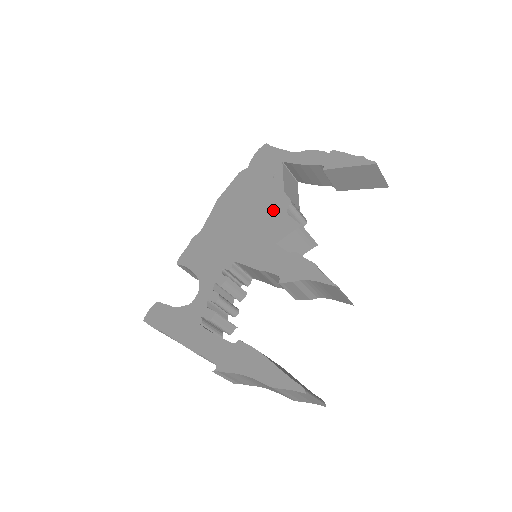
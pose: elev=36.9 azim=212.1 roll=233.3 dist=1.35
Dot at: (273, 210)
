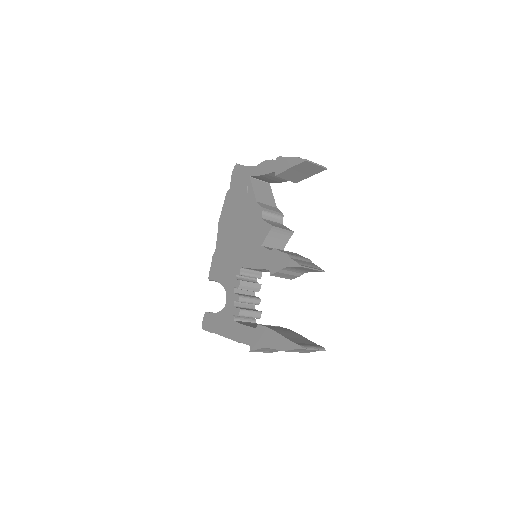
Dot at: (253, 219)
